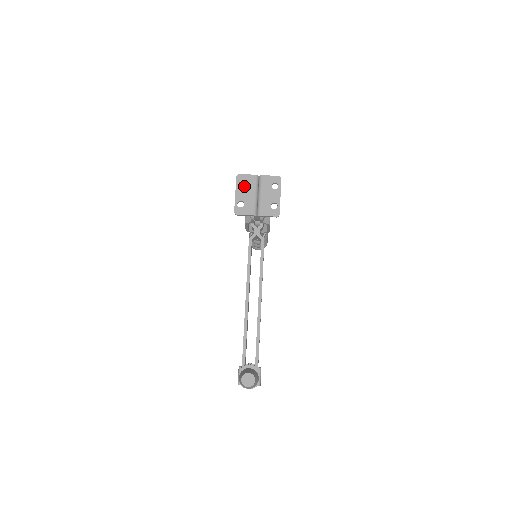
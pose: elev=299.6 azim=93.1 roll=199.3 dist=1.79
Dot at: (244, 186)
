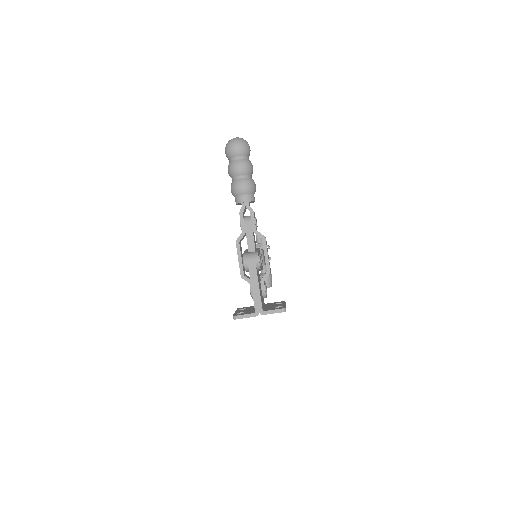
Dot at: occluded
